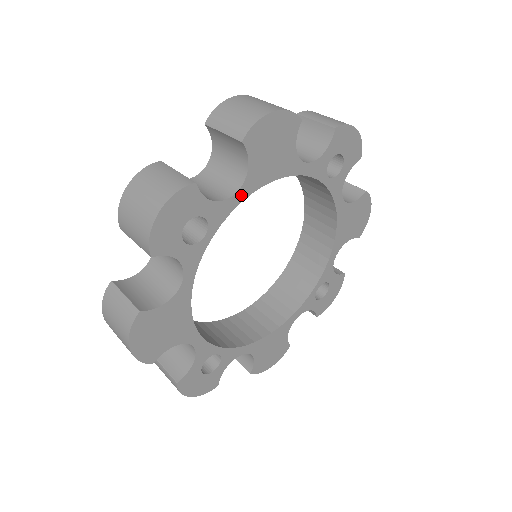
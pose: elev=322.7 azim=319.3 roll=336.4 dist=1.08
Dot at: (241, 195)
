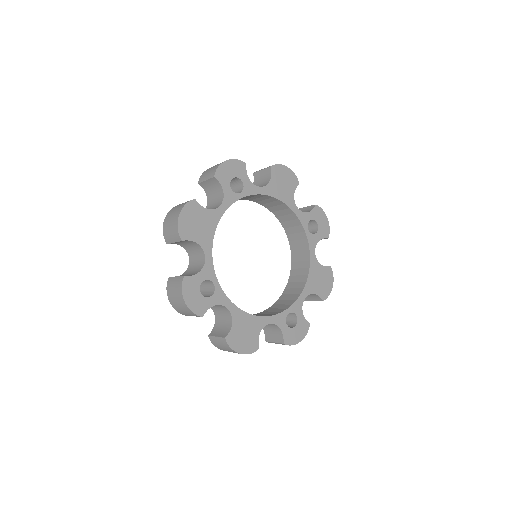
Dot at: (263, 191)
